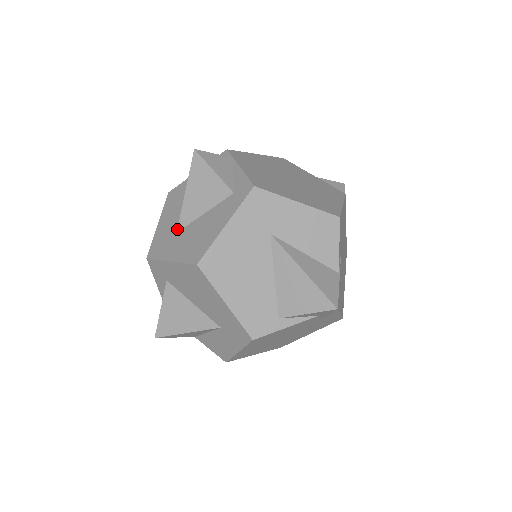
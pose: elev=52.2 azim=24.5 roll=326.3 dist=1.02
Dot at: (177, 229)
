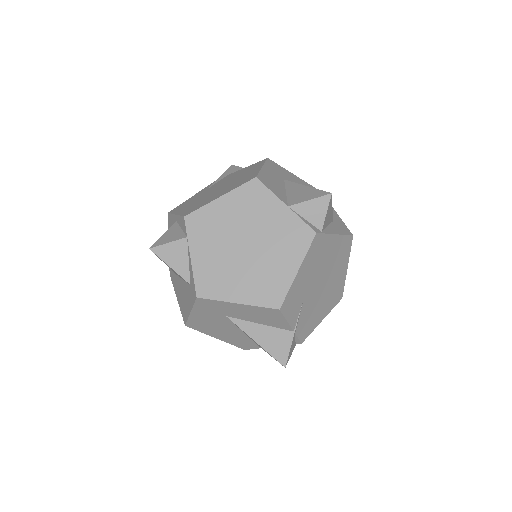
Dot at: (175, 273)
